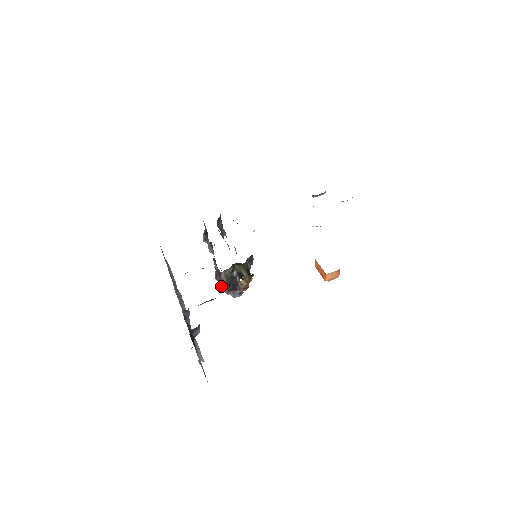
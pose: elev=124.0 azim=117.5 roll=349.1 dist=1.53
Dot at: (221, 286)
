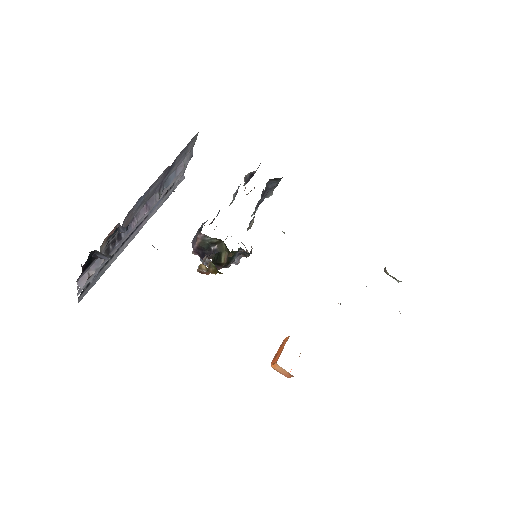
Dot at: (194, 240)
